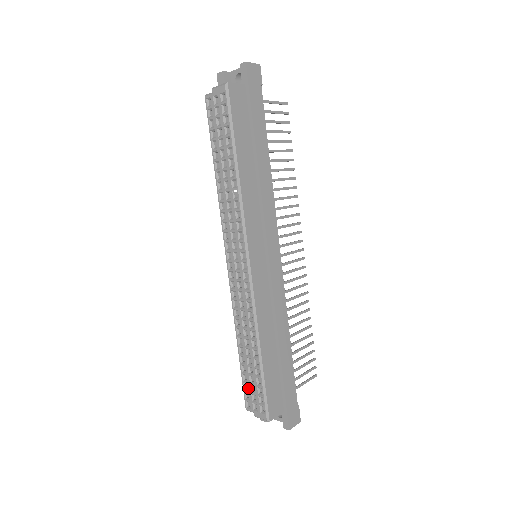
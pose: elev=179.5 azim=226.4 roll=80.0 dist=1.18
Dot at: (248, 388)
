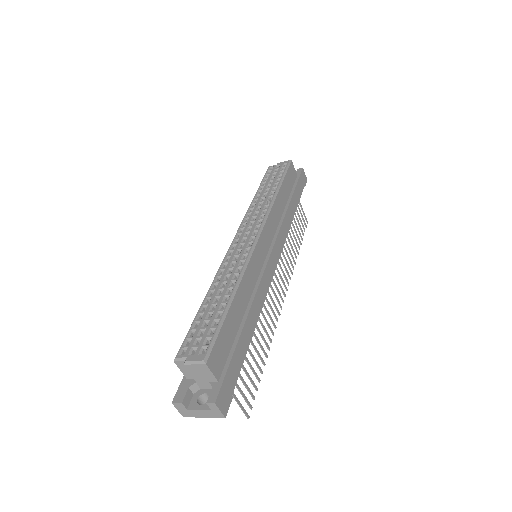
Dot at: (195, 333)
